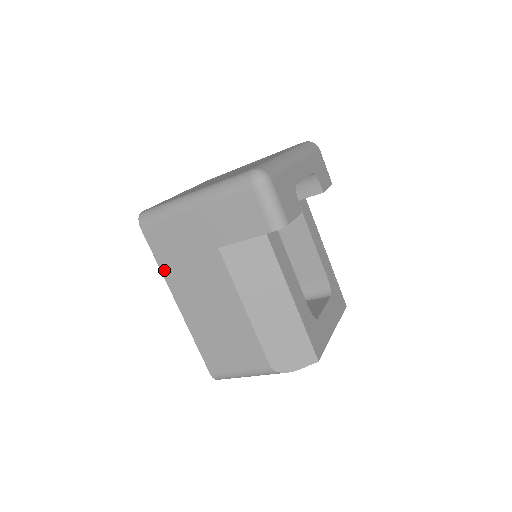
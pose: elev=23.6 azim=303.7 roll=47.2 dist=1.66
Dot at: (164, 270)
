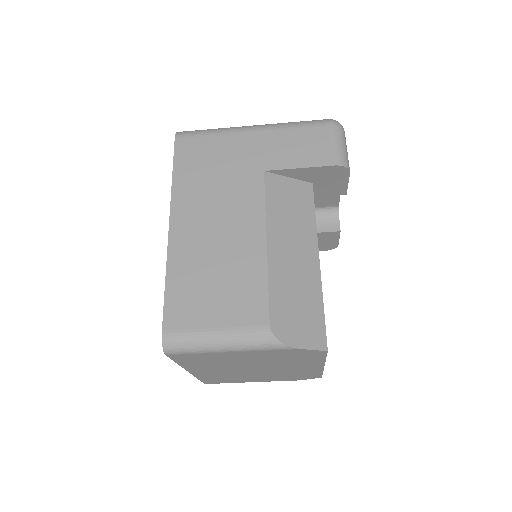
Dot at: (177, 184)
